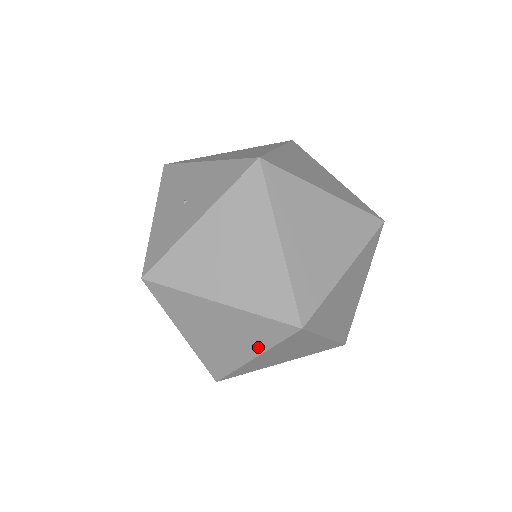
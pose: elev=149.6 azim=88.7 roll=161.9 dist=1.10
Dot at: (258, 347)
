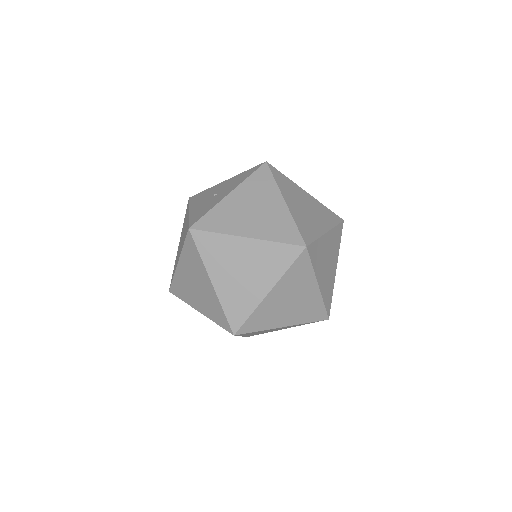
Dot at: (273, 278)
